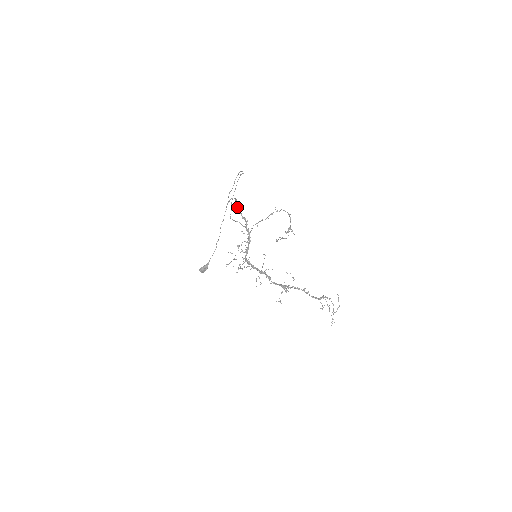
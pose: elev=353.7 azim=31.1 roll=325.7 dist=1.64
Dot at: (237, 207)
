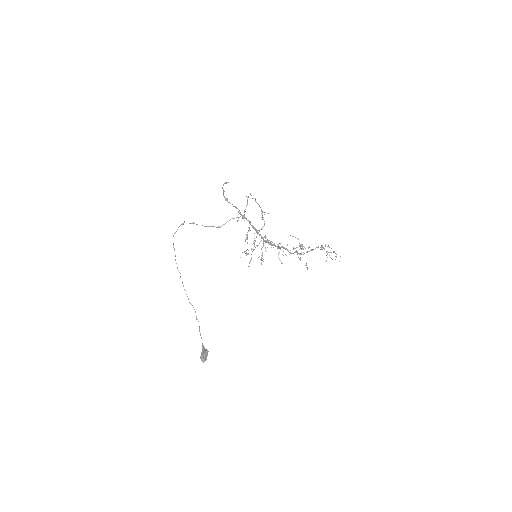
Dot at: (226, 200)
